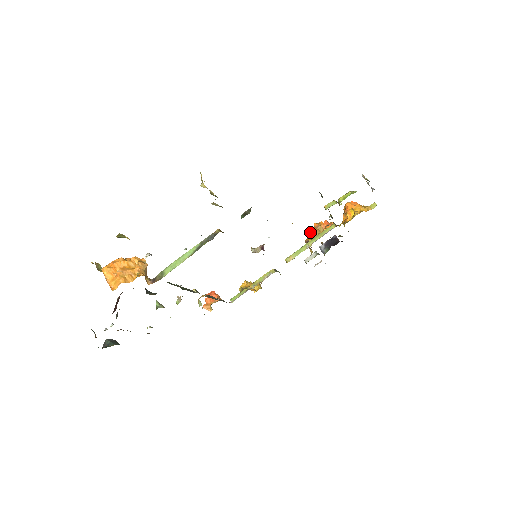
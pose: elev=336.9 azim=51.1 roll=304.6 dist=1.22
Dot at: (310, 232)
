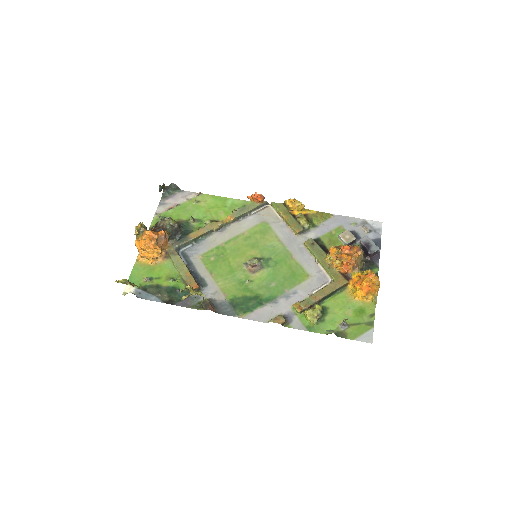
Dot at: (341, 248)
